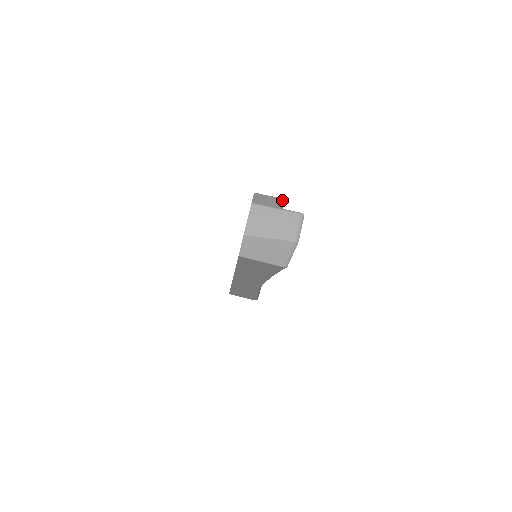
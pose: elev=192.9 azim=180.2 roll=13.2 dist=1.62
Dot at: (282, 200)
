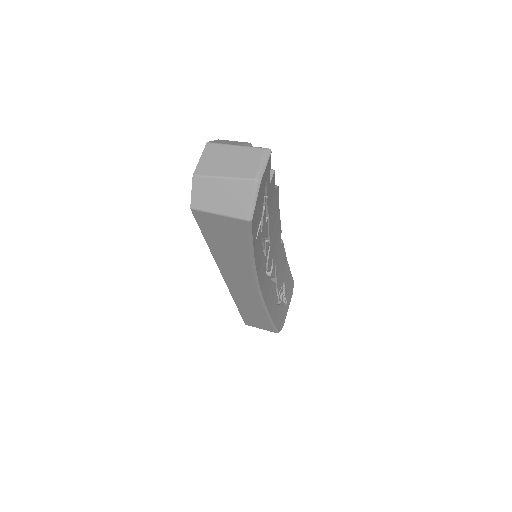
Dot at: (251, 144)
